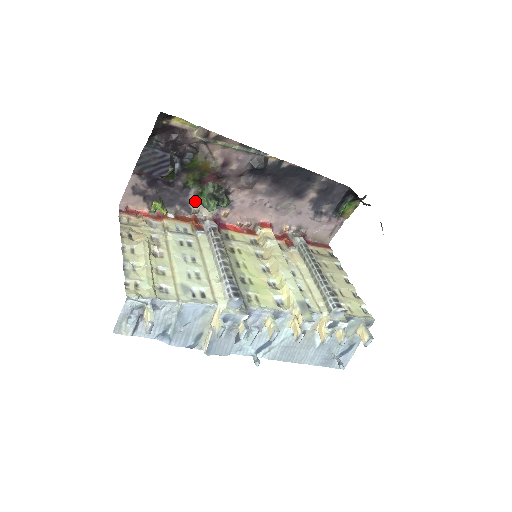
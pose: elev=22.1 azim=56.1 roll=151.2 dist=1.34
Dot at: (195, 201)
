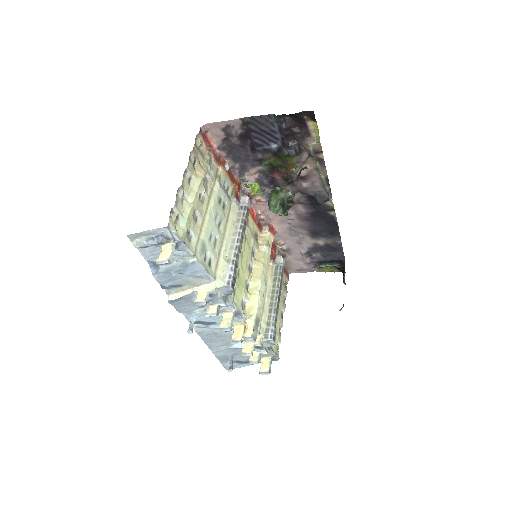
Dot at: (253, 174)
